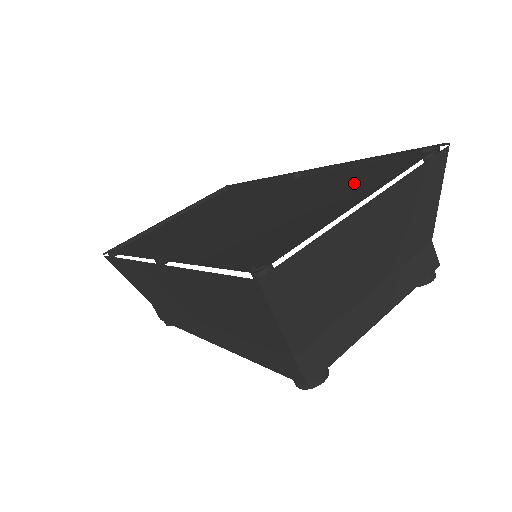
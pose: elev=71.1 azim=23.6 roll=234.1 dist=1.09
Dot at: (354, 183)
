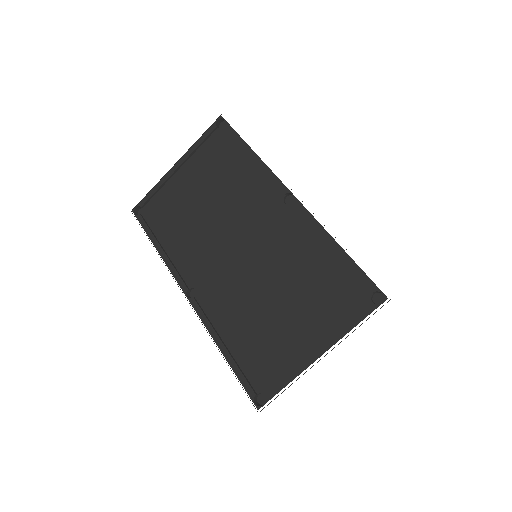
Dot at: (322, 298)
